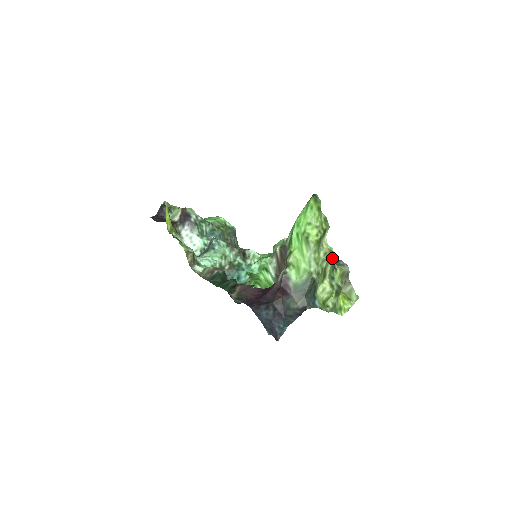
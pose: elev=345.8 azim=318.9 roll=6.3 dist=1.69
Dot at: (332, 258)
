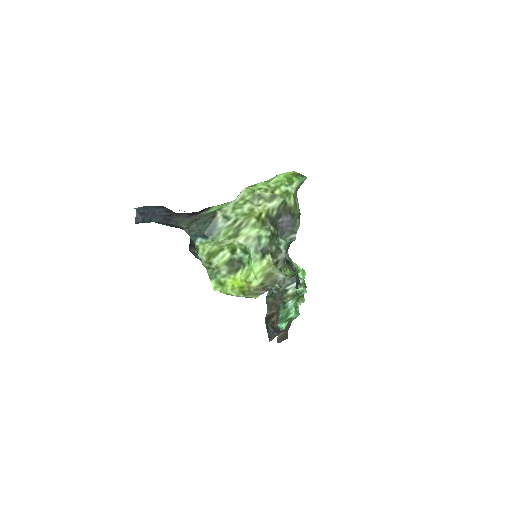
Dot at: (263, 232)
